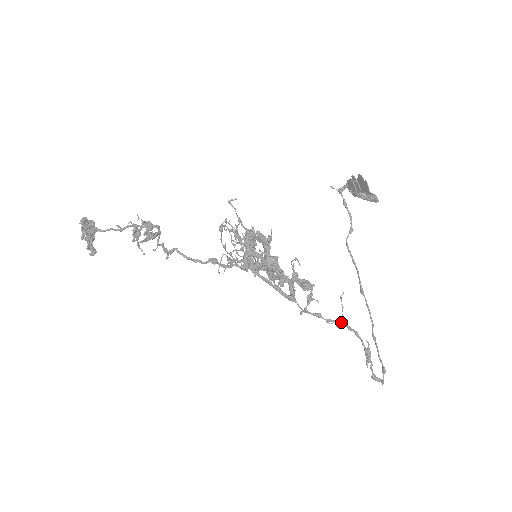
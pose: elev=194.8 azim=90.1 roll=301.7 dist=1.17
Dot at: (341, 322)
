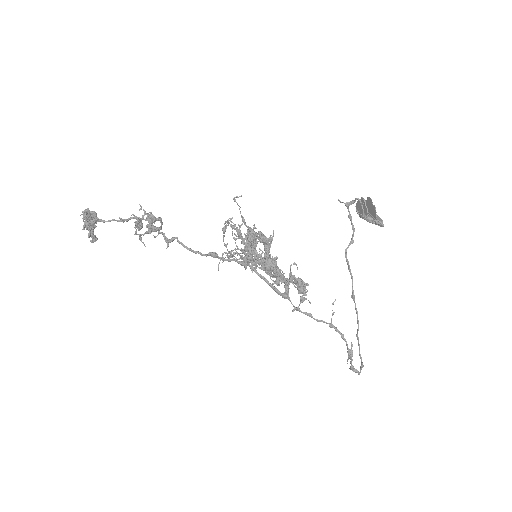
Dot at: (330, 324)
